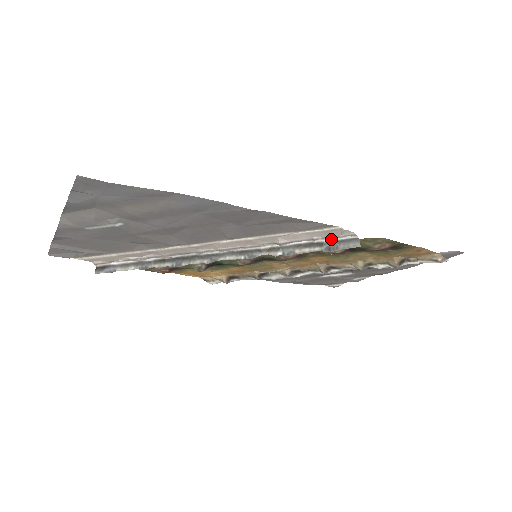
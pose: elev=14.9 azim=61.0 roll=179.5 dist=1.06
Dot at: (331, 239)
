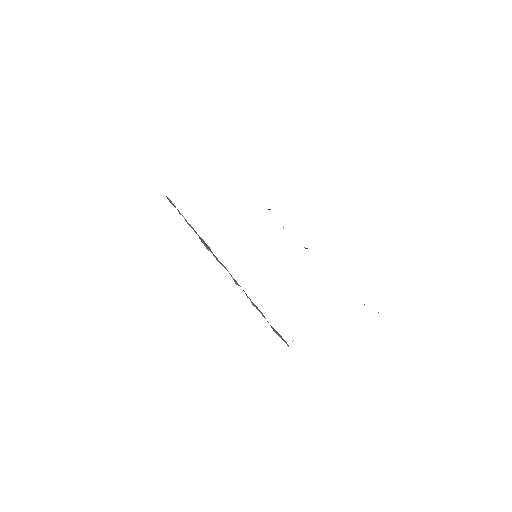
Dot at: (272, 327)
